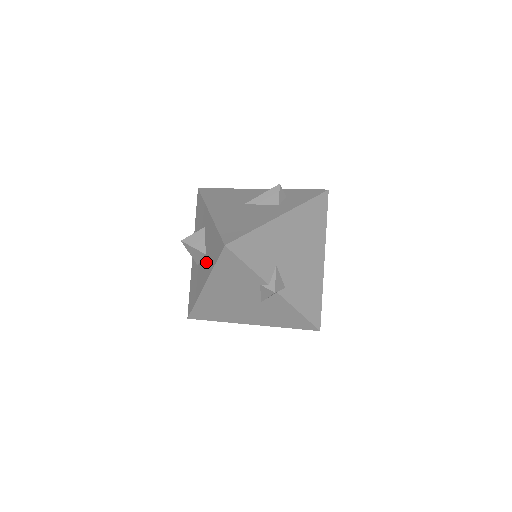
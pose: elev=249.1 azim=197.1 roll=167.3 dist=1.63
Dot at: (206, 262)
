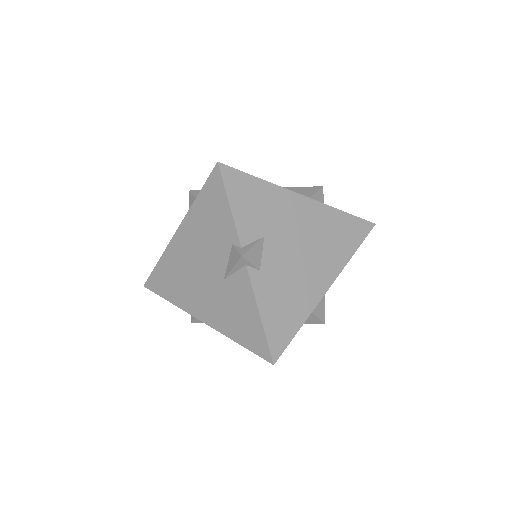
Dot at: occluded
